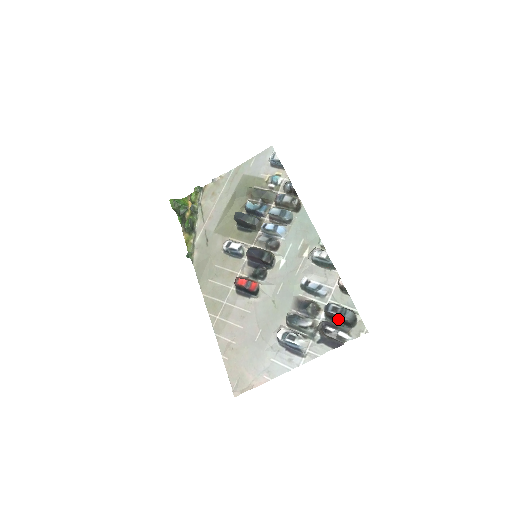
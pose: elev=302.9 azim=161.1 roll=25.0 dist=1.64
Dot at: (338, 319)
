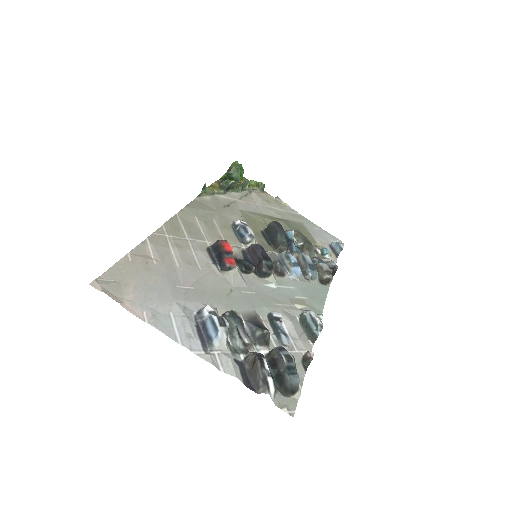
Dot at: (278, 370)
